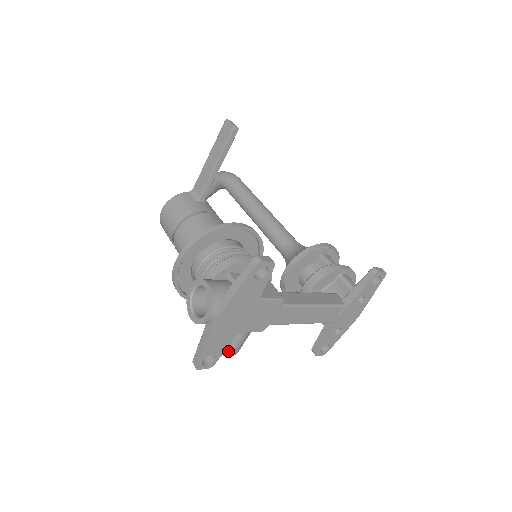
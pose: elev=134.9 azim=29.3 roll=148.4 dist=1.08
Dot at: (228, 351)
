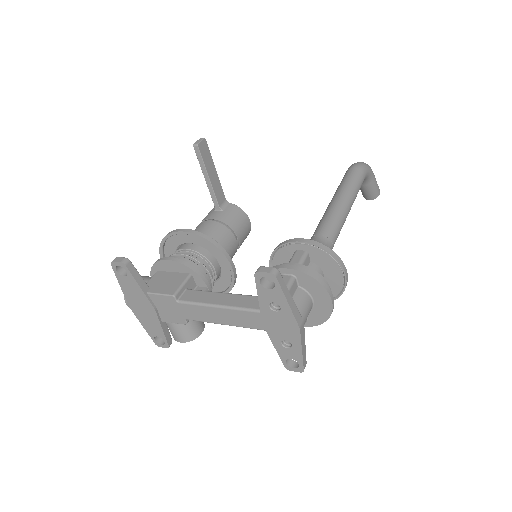
Dot at: (175, 337)
